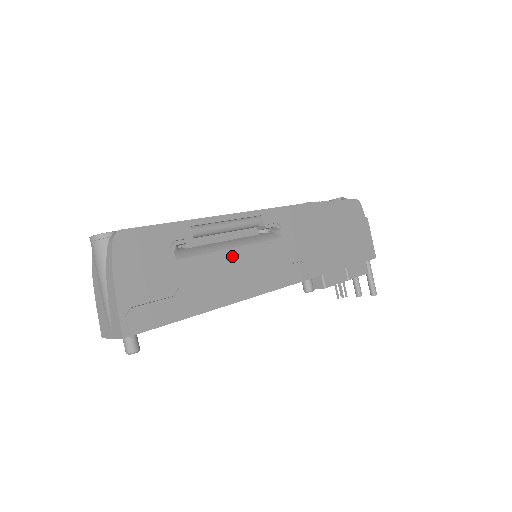
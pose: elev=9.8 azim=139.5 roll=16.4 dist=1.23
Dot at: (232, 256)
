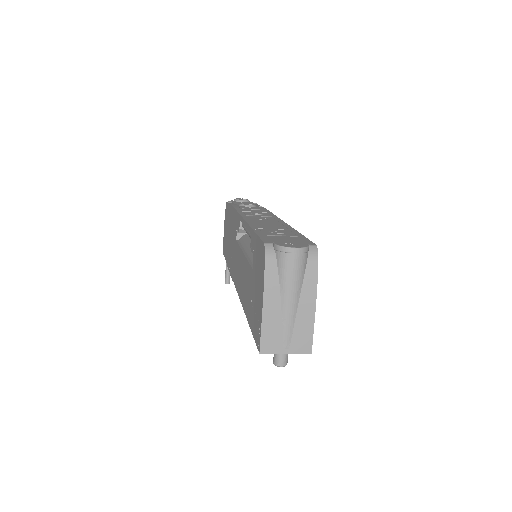
Dot at: occluded
